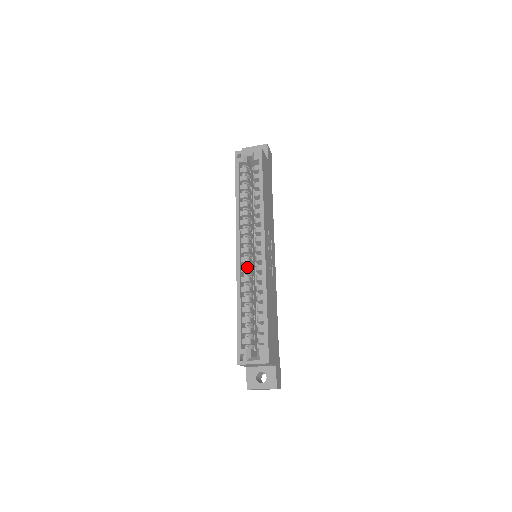
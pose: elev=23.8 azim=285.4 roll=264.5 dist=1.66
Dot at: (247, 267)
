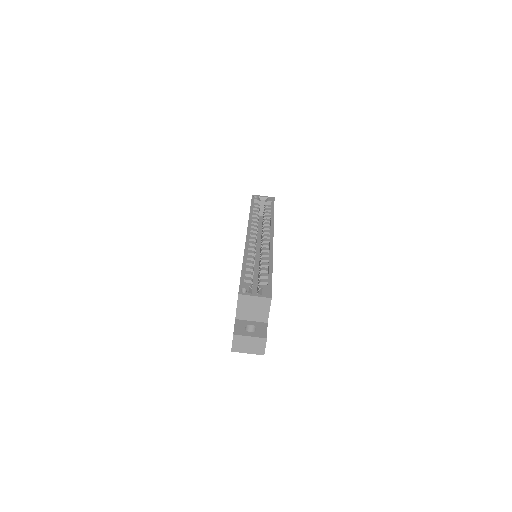
Dot at: (254, 246)
